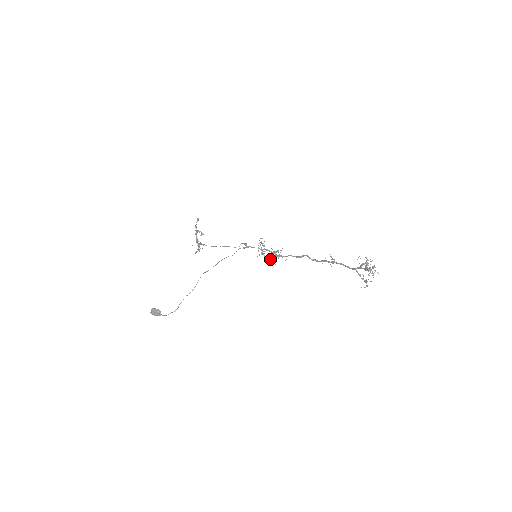
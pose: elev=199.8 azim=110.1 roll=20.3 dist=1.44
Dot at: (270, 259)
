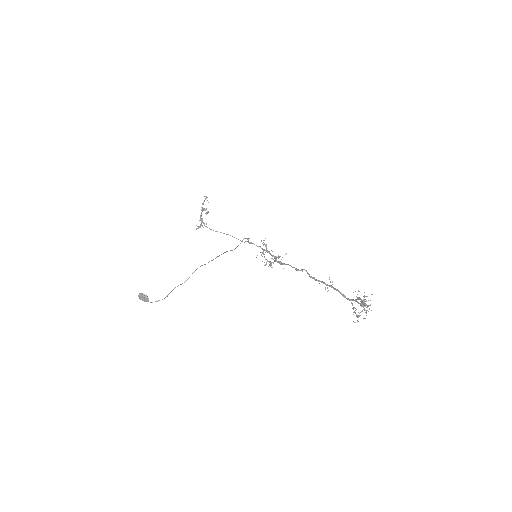
Dot at: (269, 262)
